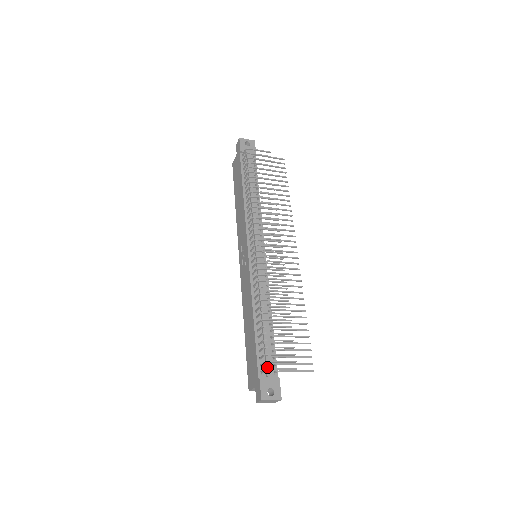
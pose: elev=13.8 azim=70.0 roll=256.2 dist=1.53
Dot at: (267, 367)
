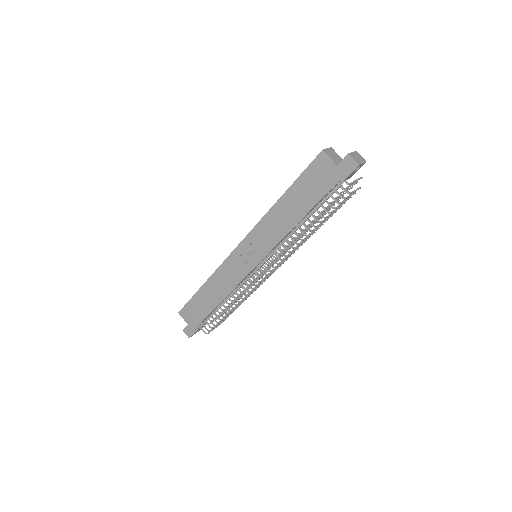
Dot at: occluded
